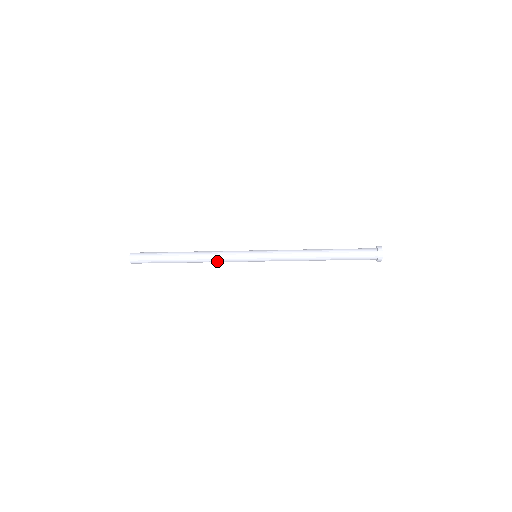
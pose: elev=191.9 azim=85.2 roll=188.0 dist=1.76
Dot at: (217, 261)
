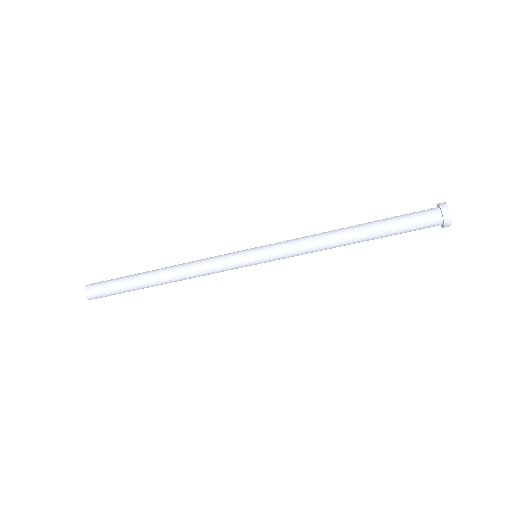
Dot at: (201, 272)
